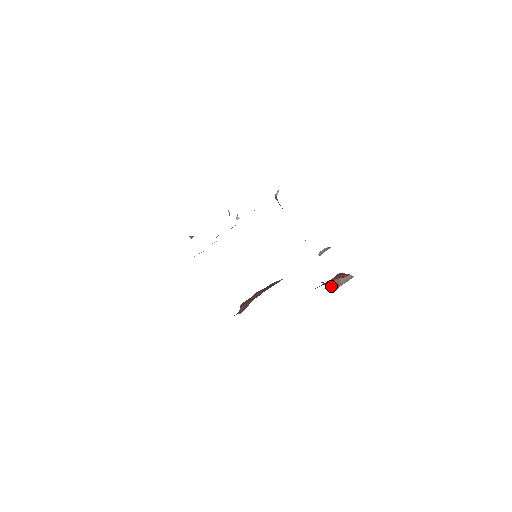
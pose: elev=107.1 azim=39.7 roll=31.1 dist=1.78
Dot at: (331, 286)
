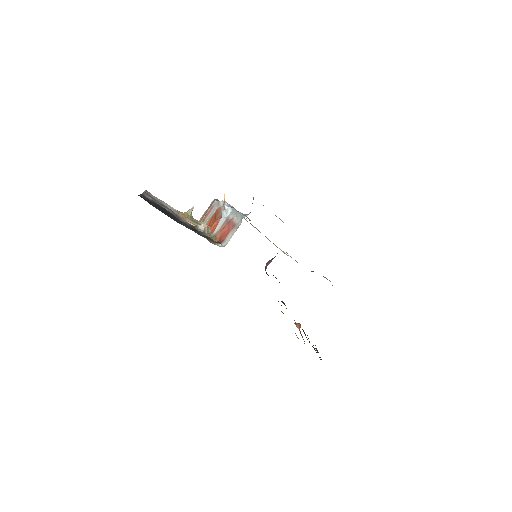
Dot at: occluded
